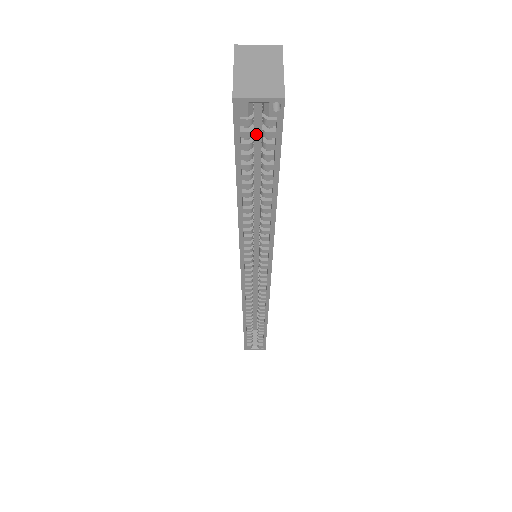
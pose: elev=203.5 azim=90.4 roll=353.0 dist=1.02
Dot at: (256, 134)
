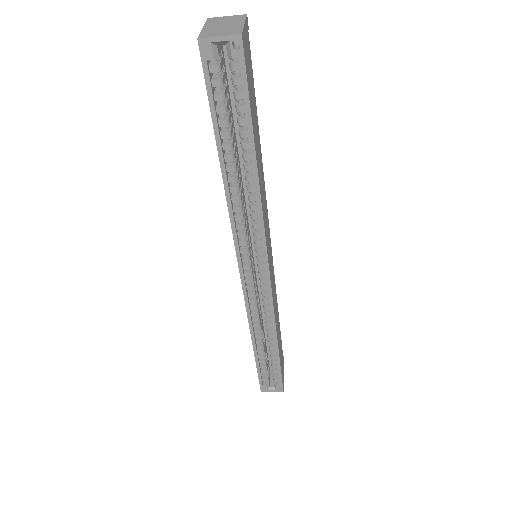
Dot at: (233, 99)
